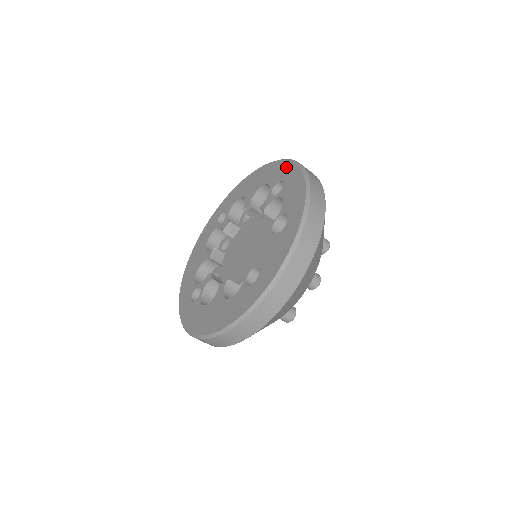
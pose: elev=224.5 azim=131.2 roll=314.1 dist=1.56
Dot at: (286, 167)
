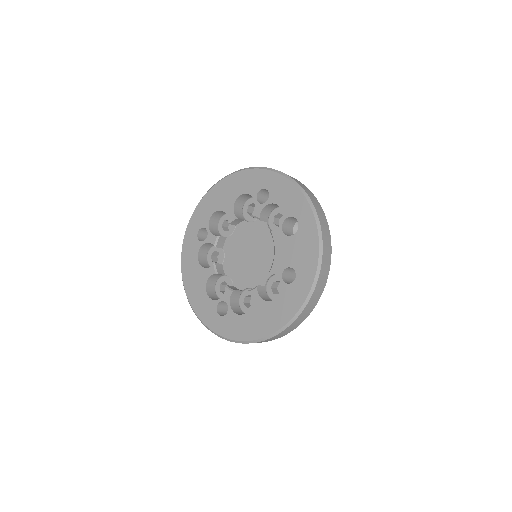
Dot at: (260, 175)
